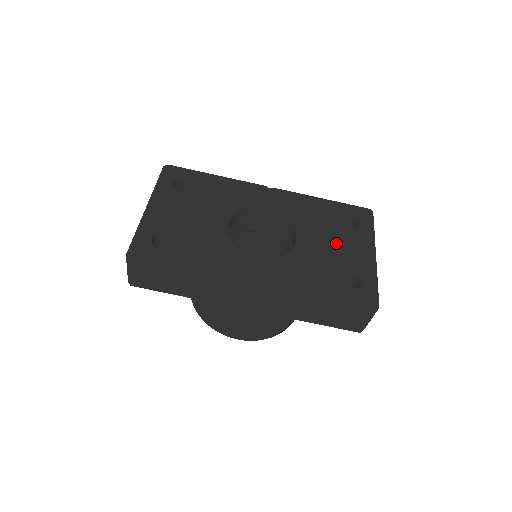
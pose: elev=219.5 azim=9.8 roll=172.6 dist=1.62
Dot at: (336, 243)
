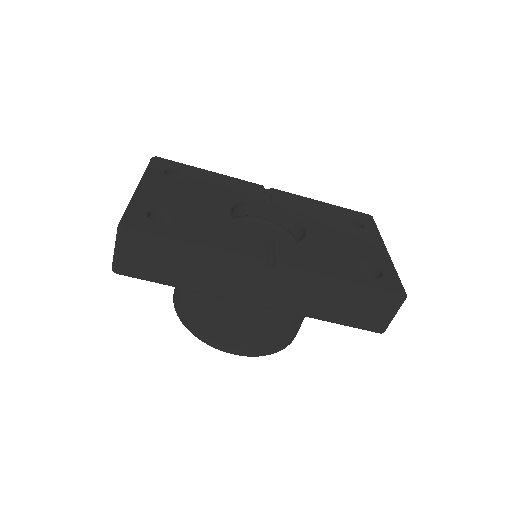
Dot at: (347, 238)
